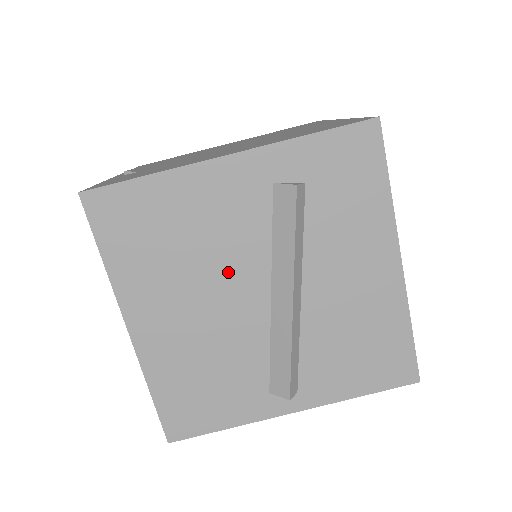
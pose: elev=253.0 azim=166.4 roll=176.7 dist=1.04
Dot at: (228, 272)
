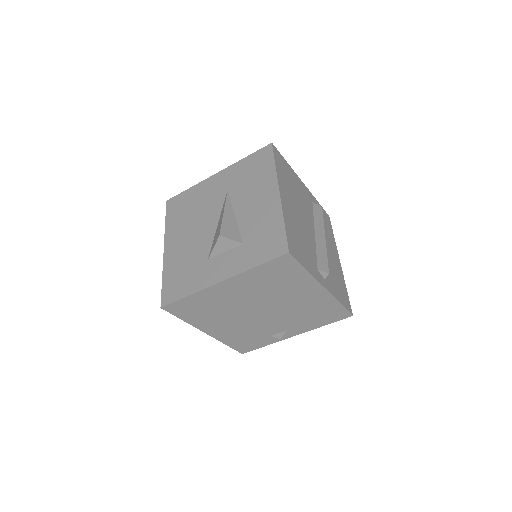
Dot at: (305, 212)
